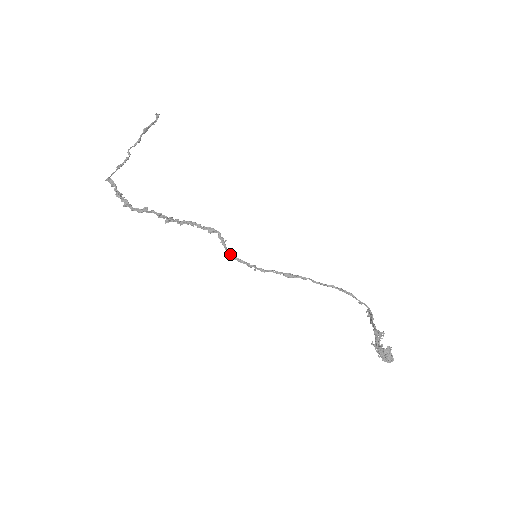
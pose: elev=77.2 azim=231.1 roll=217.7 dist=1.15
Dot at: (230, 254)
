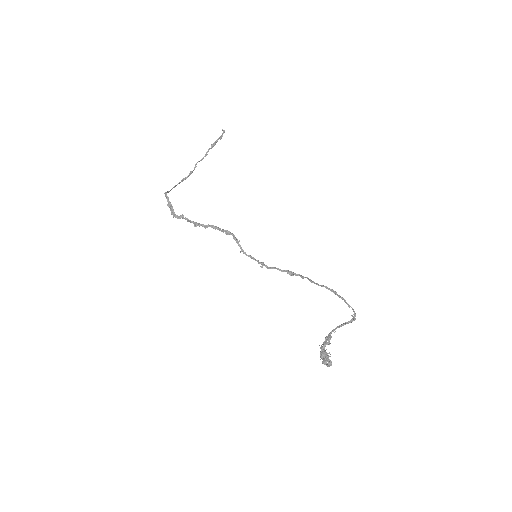
Dot at: (244, 252)
